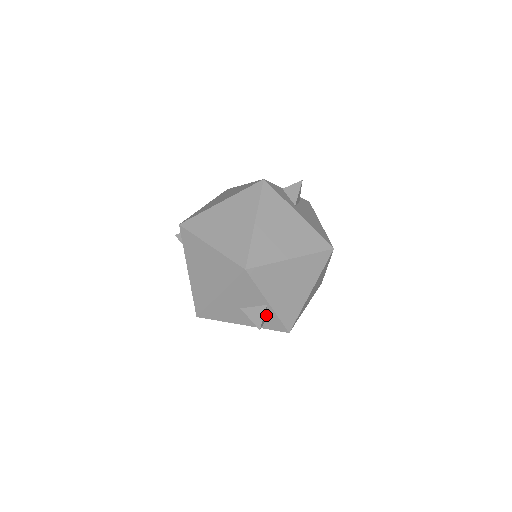
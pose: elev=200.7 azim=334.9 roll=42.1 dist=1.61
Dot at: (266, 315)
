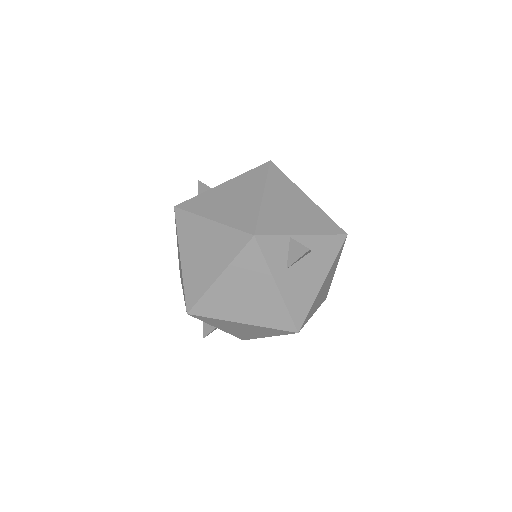
Dot at: occluded
